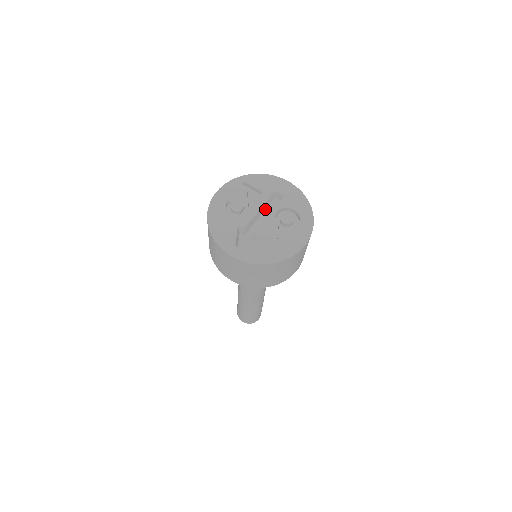
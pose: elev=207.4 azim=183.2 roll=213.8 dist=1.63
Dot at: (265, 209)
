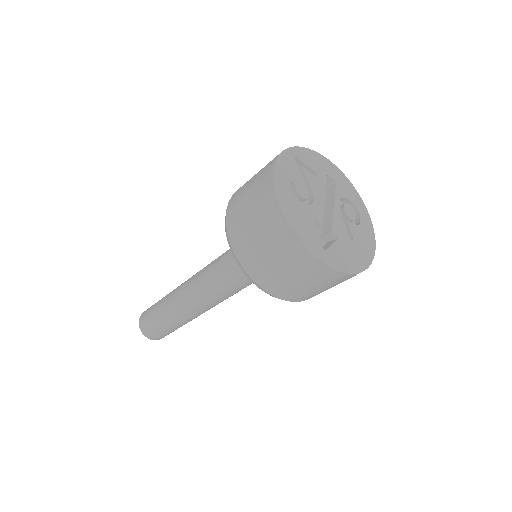
Dot at: occluded
